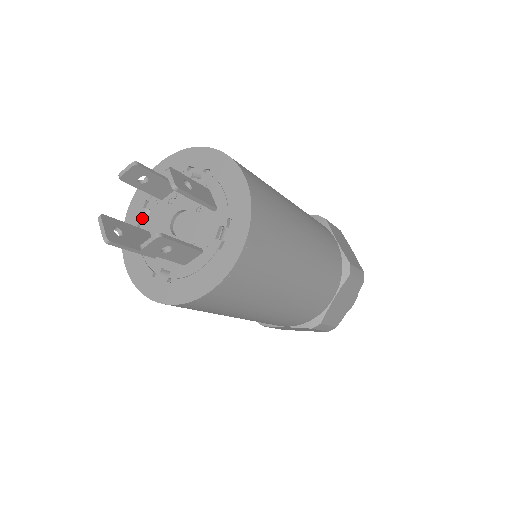
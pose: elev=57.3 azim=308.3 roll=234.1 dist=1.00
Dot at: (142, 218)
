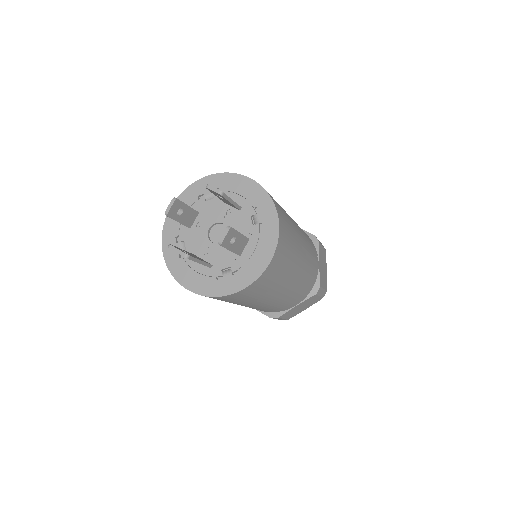
Dot at: occluded
